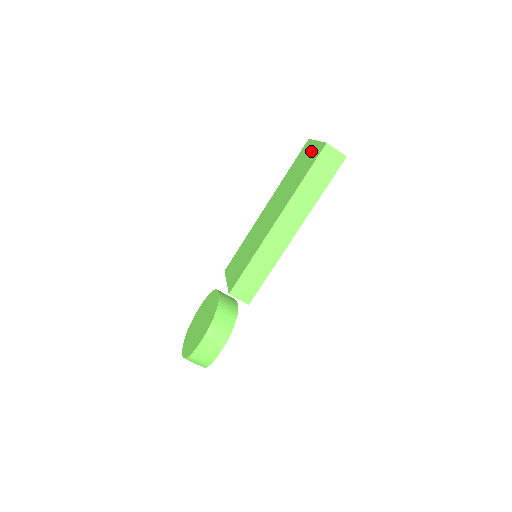
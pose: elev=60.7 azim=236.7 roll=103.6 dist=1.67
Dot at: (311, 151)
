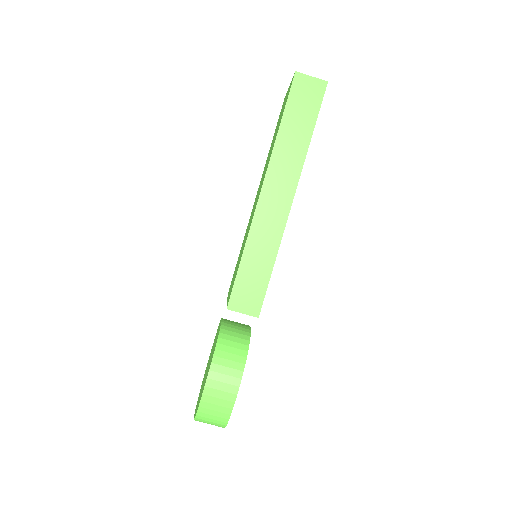
Dot at: (285, 100)
